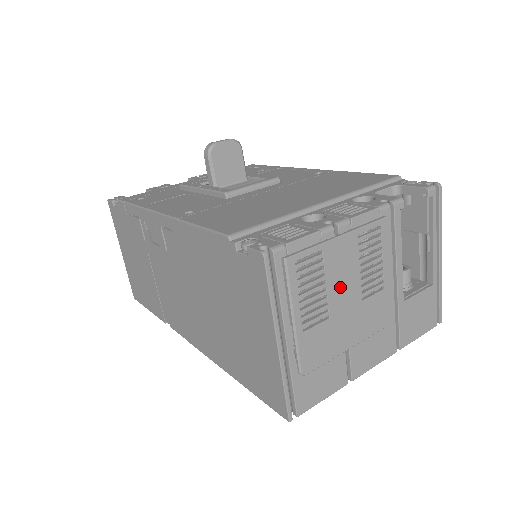
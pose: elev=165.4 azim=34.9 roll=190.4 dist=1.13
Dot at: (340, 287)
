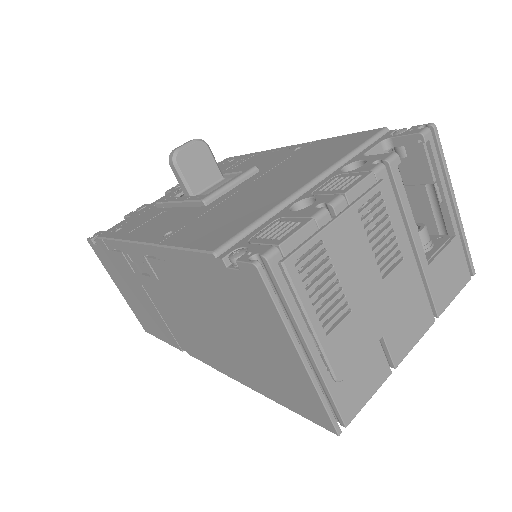
Dot at: (354, 273)
